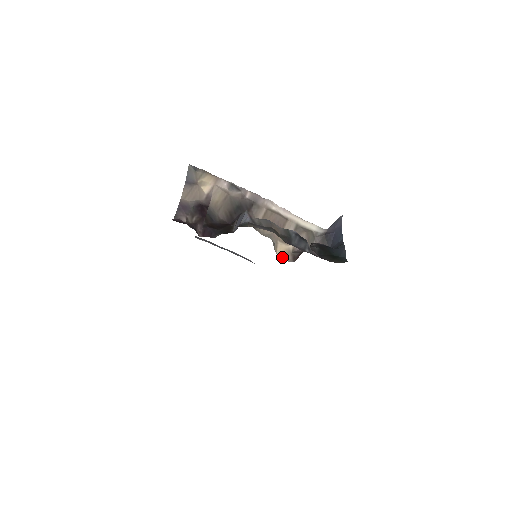
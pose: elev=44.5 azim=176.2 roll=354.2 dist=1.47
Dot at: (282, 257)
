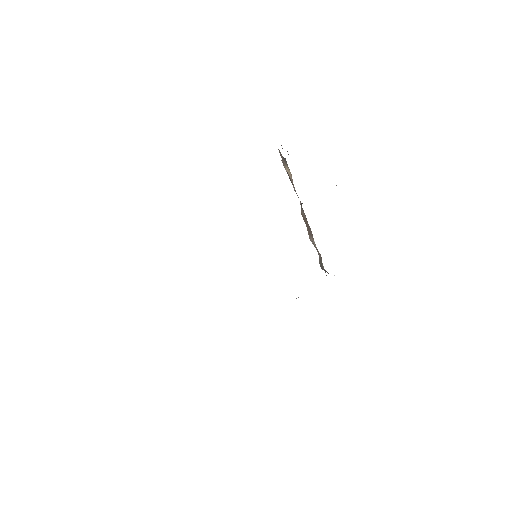
Dot at: occluded
